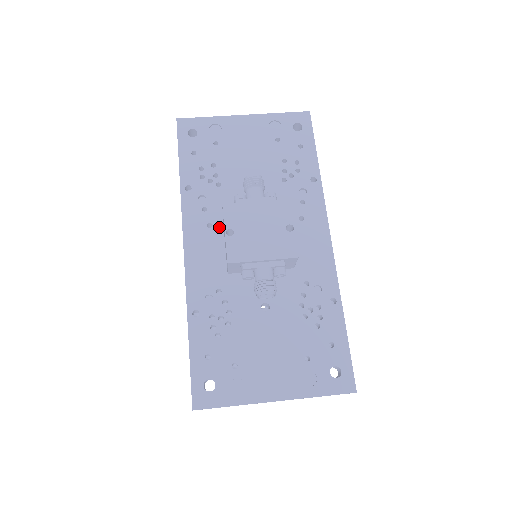
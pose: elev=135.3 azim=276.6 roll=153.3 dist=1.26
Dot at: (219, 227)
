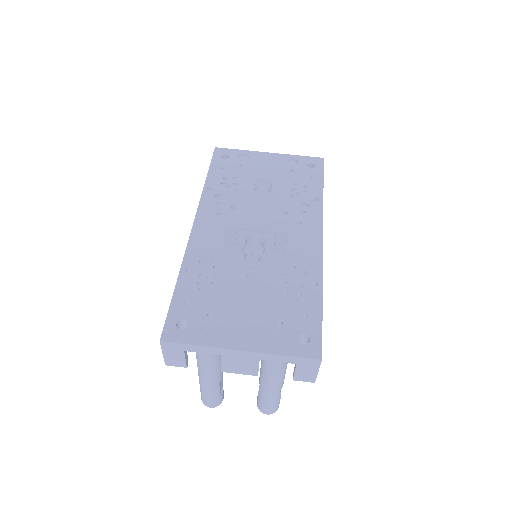
Dot at: occluded
